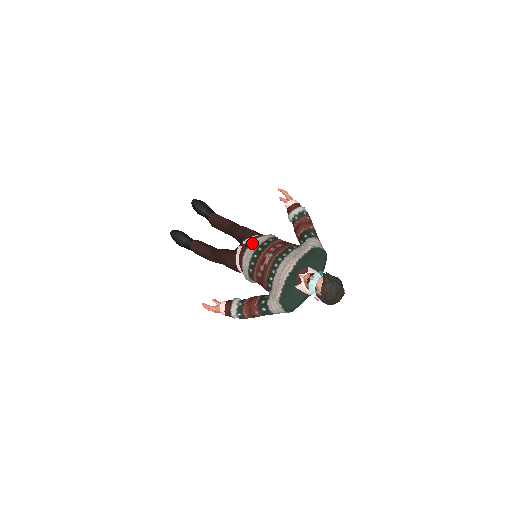
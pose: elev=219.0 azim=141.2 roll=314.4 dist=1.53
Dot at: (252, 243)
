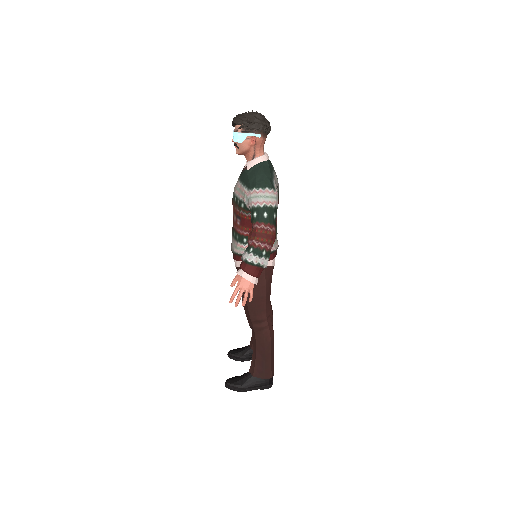
Dot at: occluded
